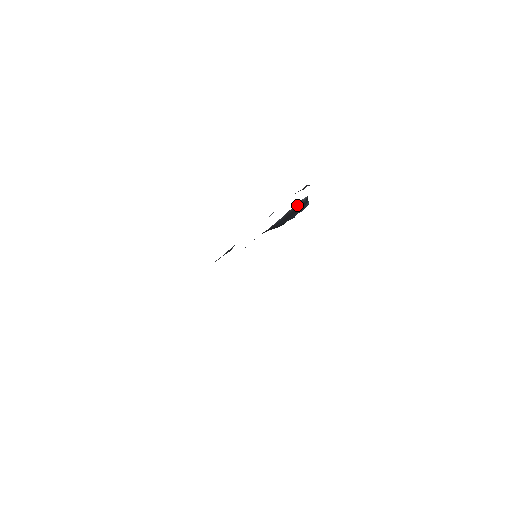
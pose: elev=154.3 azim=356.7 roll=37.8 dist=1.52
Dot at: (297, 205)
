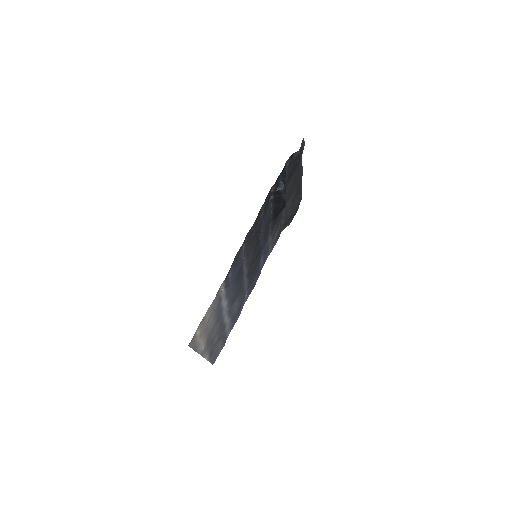
Dot at: (273, 196)
